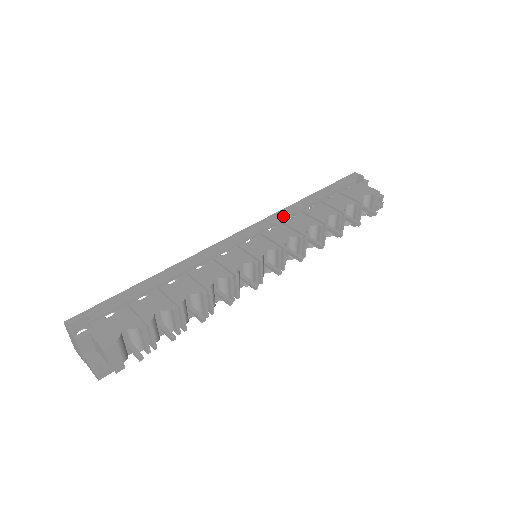
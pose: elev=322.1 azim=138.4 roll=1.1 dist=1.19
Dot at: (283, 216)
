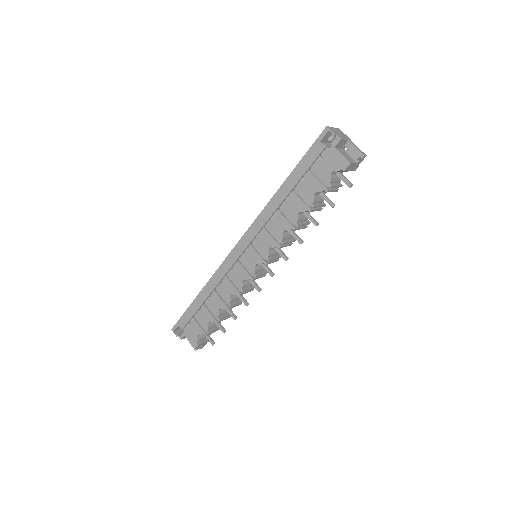
Dot at: (263, 221)
